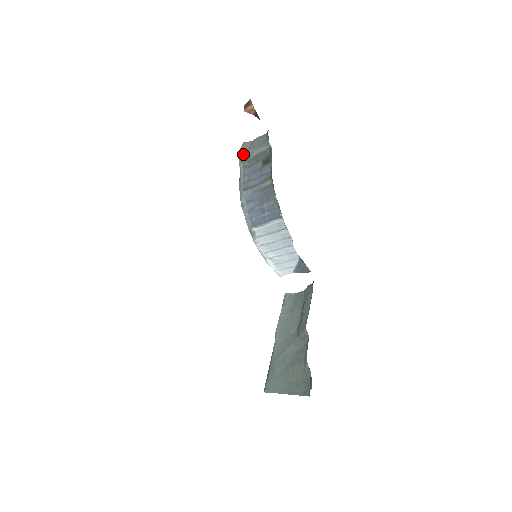
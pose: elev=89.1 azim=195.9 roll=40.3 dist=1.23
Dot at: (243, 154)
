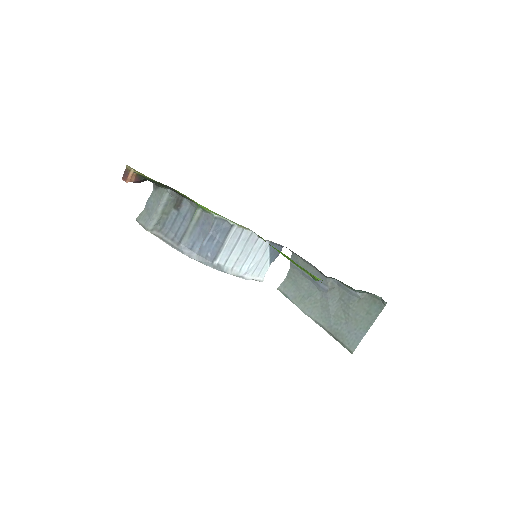
Dot at: (148, 223)
